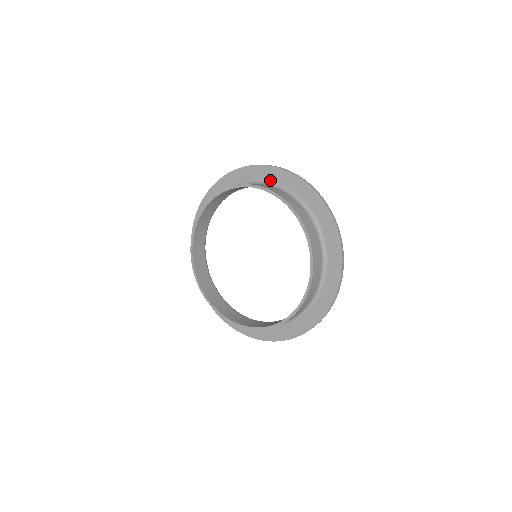
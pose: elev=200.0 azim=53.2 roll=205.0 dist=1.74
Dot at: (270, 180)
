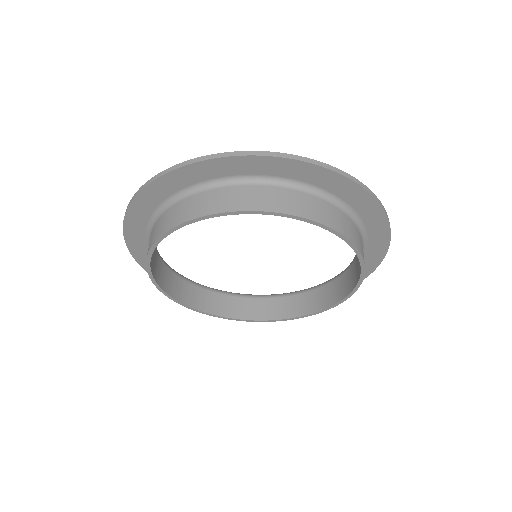
Dot at: (297, 179)
